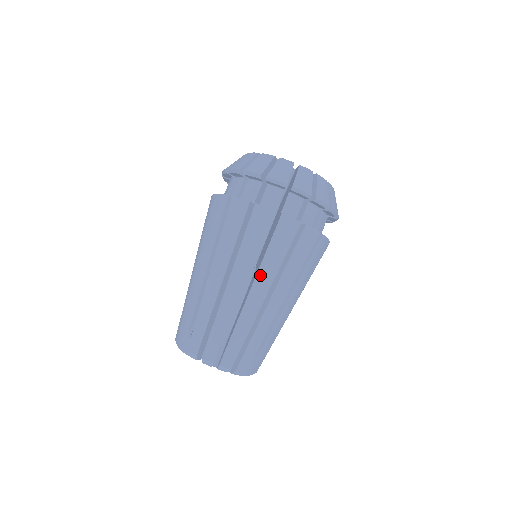
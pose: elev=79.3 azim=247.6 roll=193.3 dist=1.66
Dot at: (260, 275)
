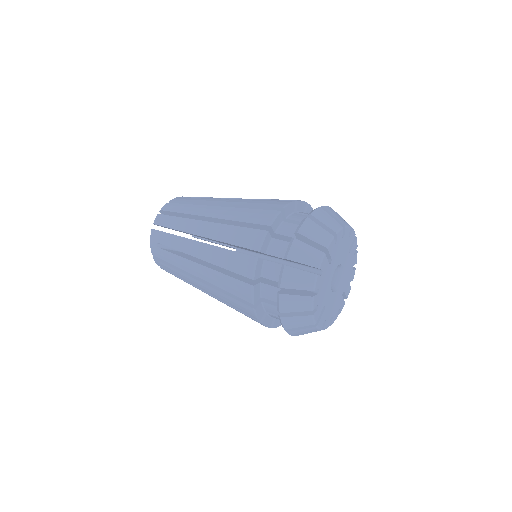
Dot at: (219, 300)
